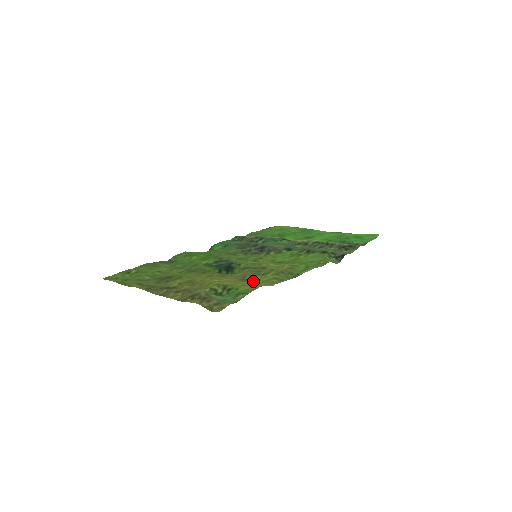
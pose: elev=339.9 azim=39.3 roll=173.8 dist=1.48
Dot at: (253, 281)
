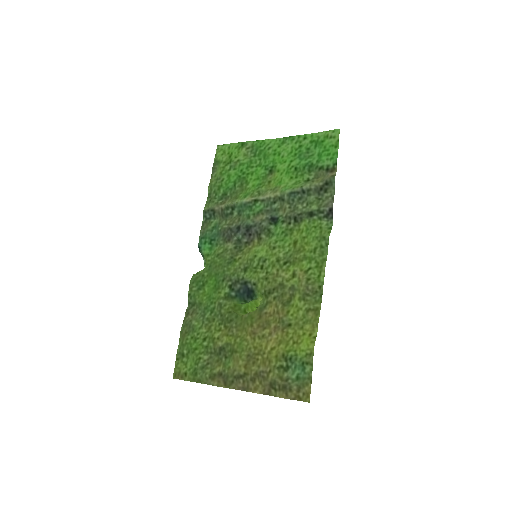
Dot at: (294, 325)
